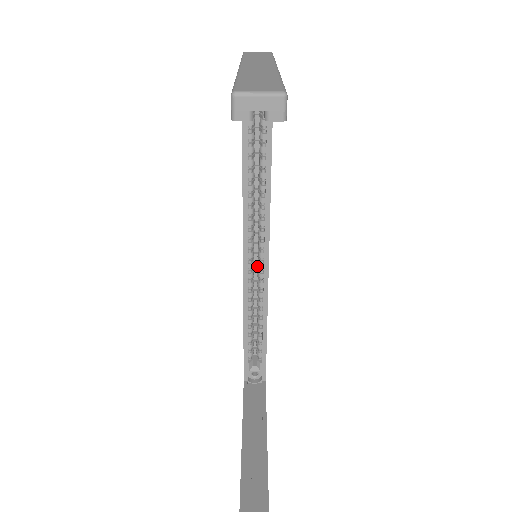
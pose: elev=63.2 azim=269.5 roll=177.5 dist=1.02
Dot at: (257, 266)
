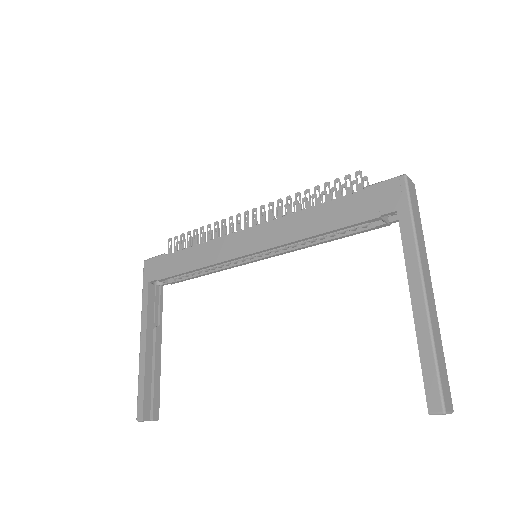
Dot at: occluded
